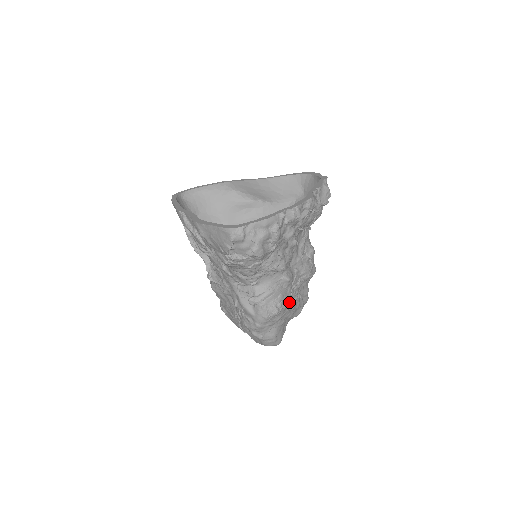
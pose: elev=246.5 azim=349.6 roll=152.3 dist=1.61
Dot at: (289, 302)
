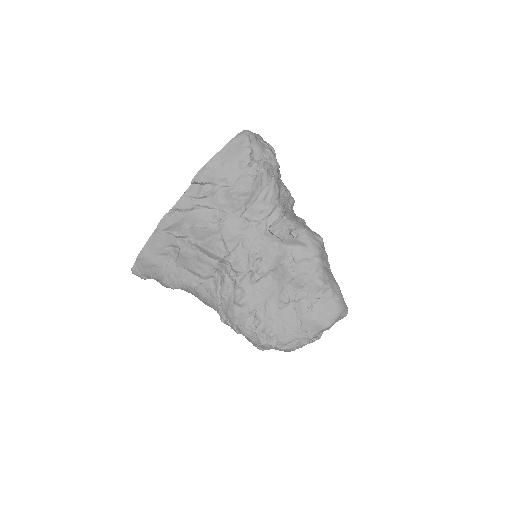
Dot at: occluded
